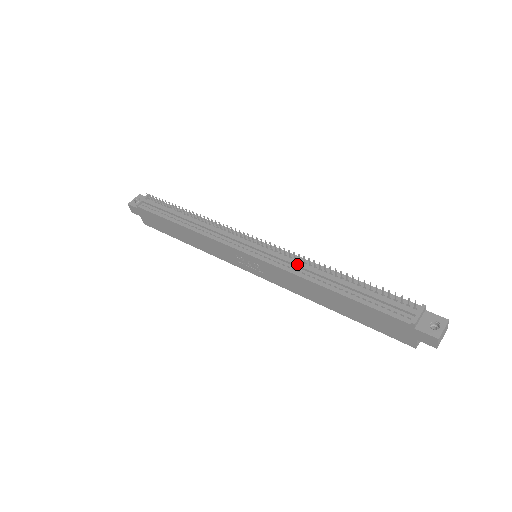
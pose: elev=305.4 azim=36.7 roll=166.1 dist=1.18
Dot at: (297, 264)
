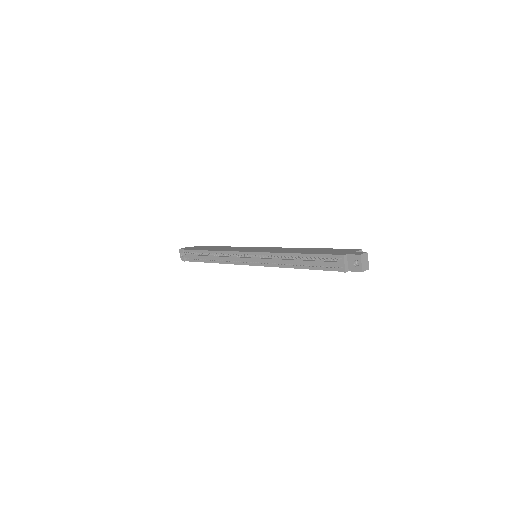
Dot at: (274, 261)
